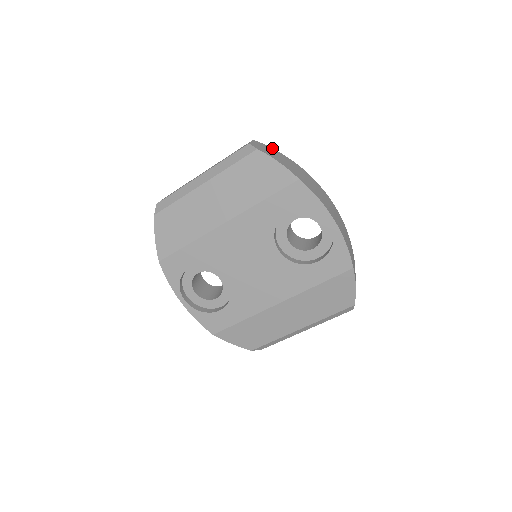
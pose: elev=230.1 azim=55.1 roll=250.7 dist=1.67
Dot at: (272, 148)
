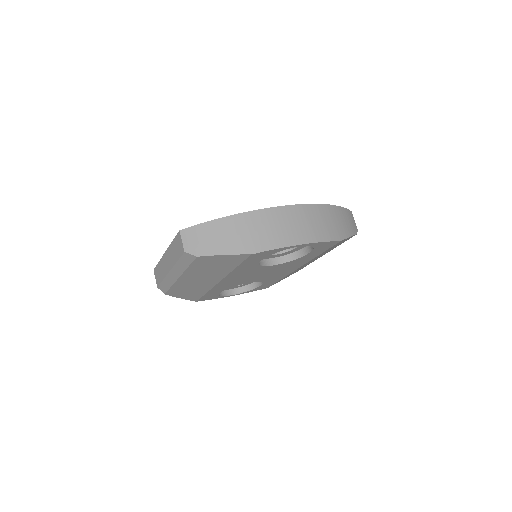
Dot at: (200, 224)
